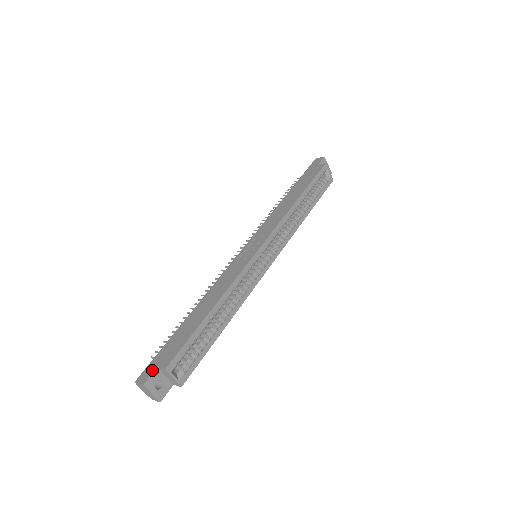
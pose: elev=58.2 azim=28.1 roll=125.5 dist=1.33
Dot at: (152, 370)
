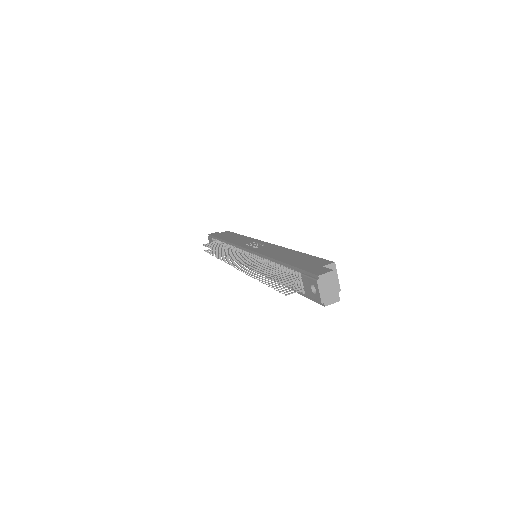
Dot at: (322, 268)
